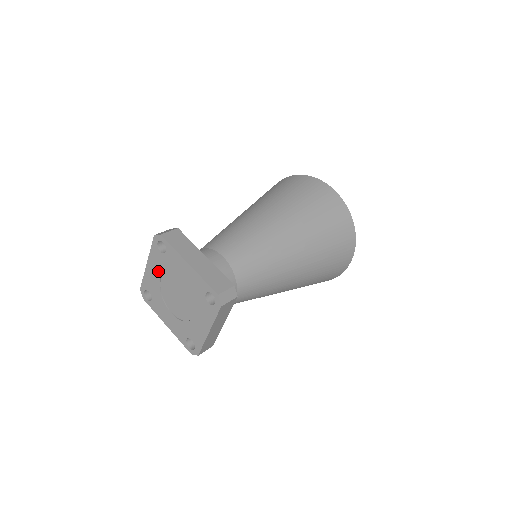
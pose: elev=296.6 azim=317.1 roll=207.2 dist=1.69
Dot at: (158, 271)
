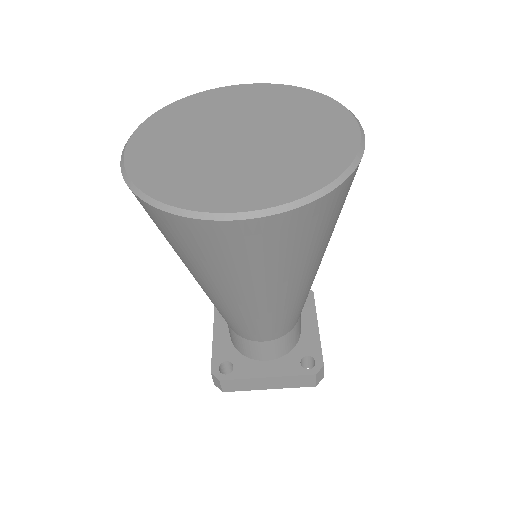
Dot at: occluded
